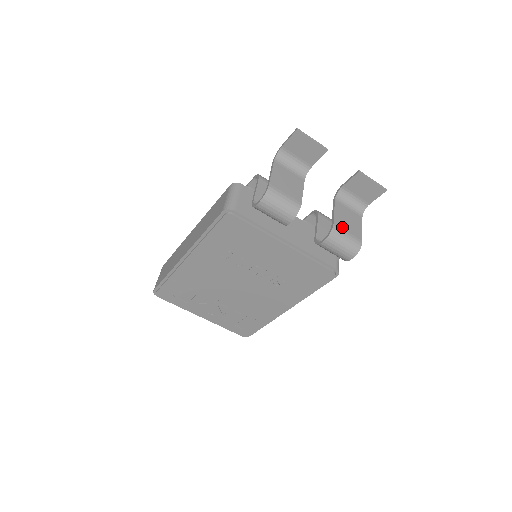
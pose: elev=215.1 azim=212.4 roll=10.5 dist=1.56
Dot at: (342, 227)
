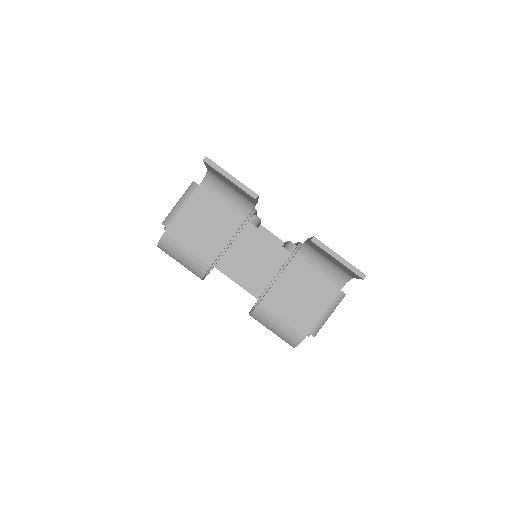
Dot at: (277, 307)
